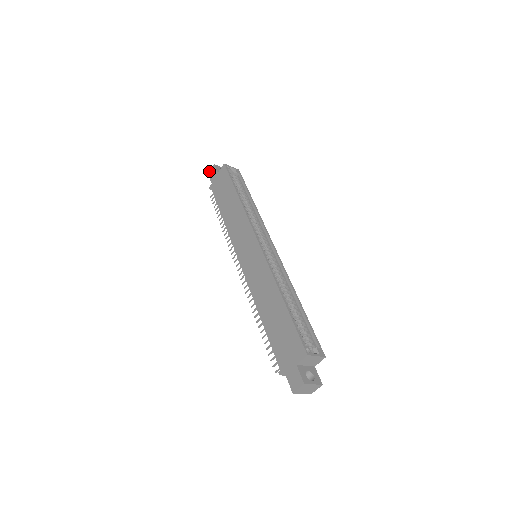
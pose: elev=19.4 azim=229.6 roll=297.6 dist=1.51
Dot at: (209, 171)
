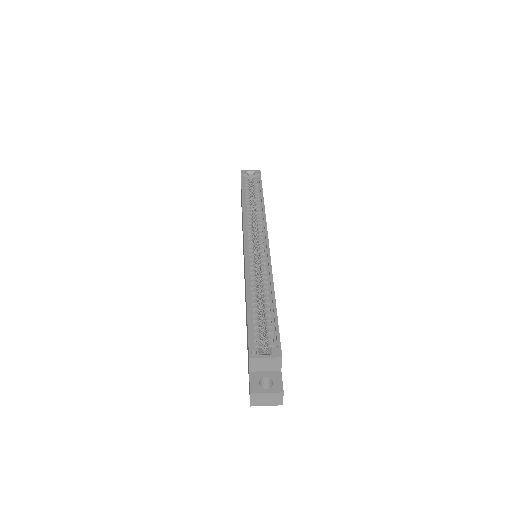
Dot at: occluded
